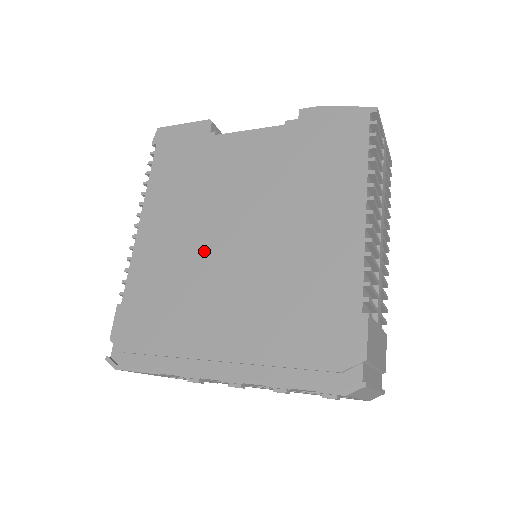
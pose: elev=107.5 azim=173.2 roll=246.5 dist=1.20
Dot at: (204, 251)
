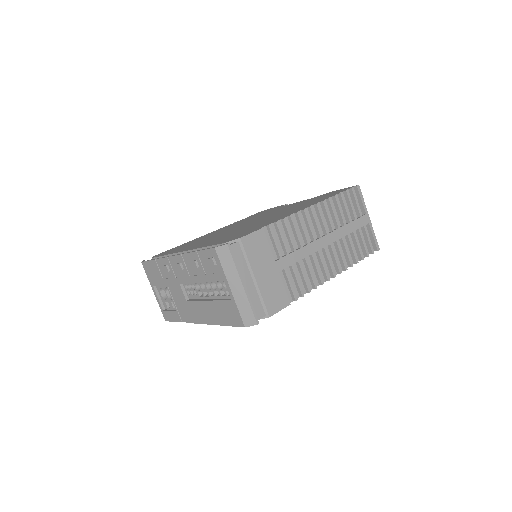
Dot at: (227, 230)
